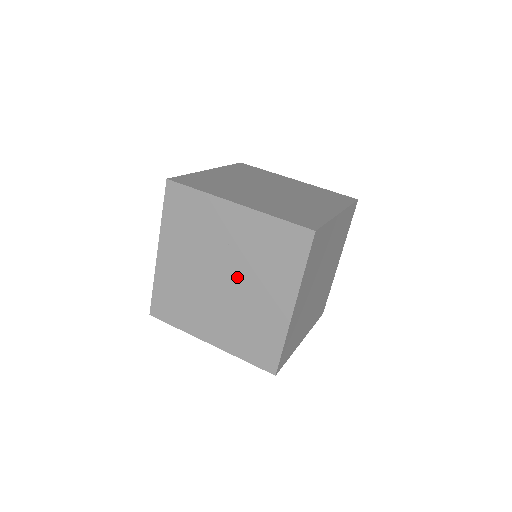
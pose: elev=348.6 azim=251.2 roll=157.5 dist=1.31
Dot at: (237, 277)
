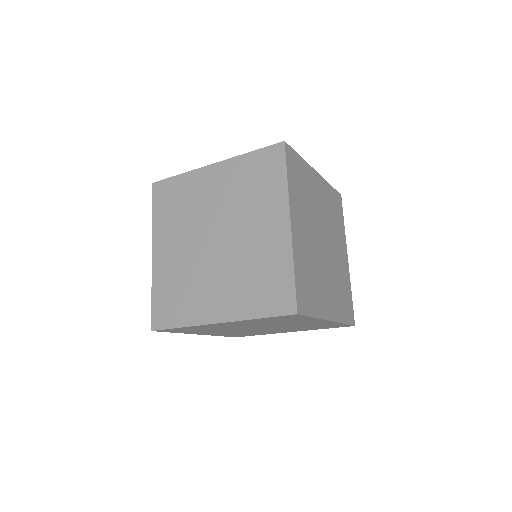
Dot at: occluded
